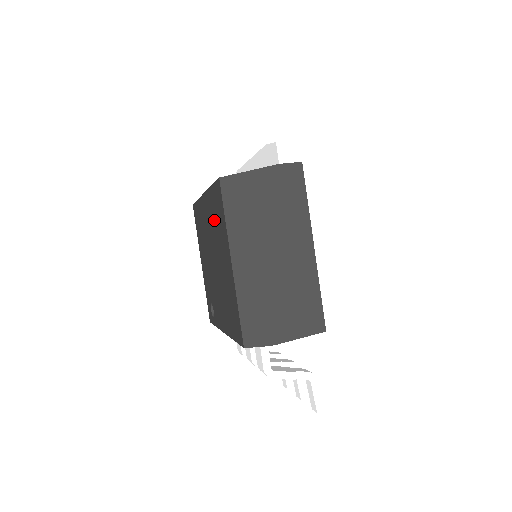
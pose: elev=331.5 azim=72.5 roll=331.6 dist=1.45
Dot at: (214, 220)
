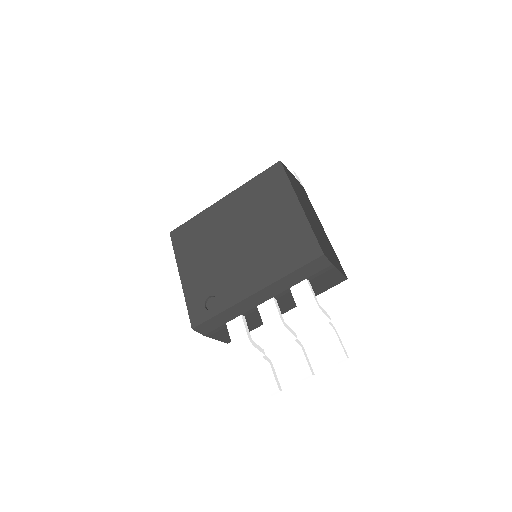
Dot at: (254, 200)
